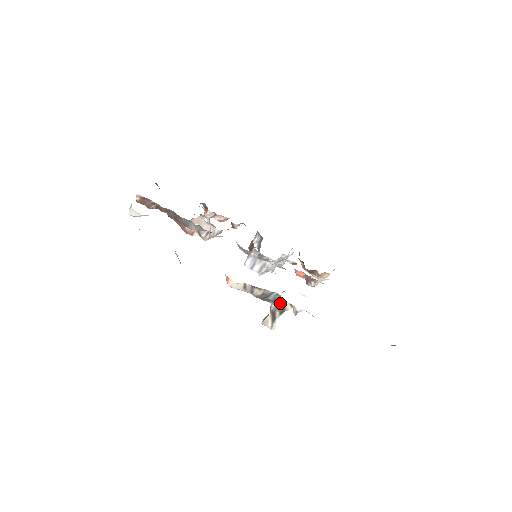
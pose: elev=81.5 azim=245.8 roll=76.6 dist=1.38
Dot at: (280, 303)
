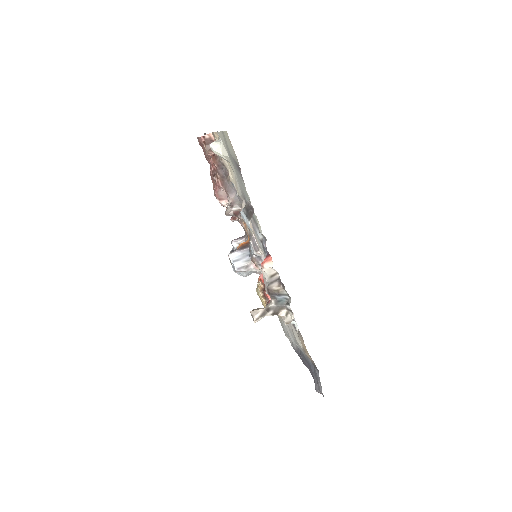
Dot at: (281, 306)
